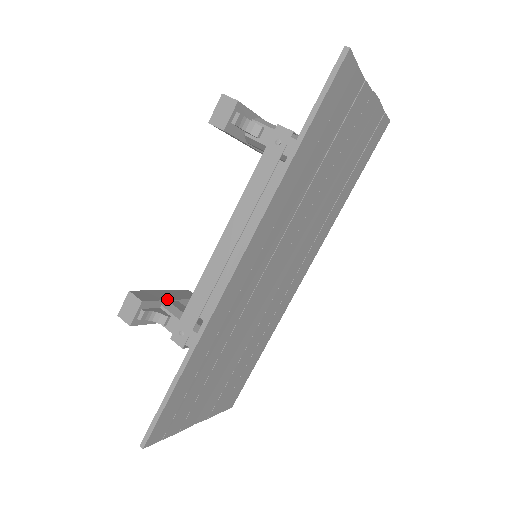
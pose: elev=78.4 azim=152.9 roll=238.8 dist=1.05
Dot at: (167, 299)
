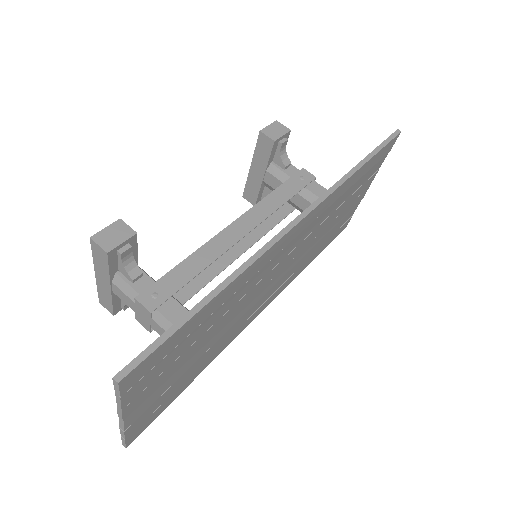
Dot at: (136, 261)
